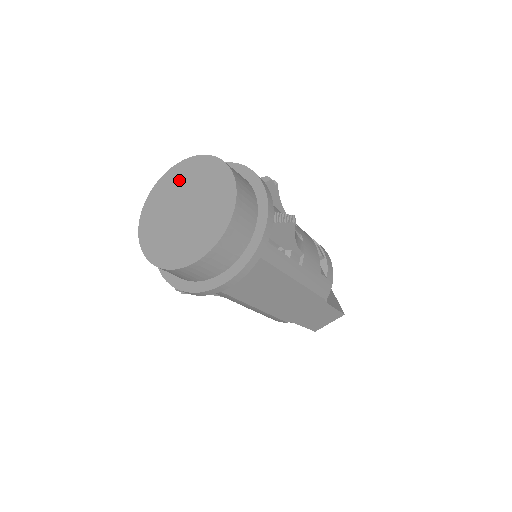
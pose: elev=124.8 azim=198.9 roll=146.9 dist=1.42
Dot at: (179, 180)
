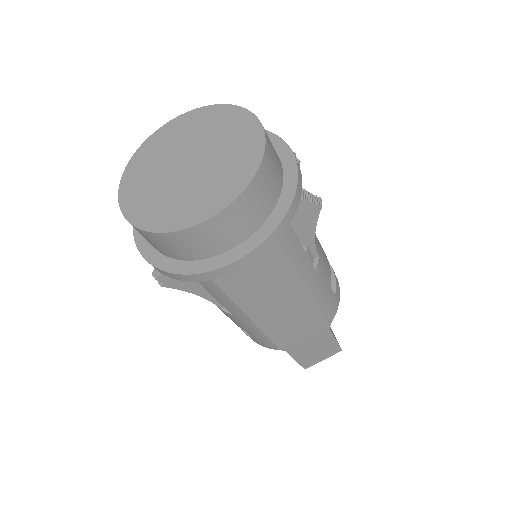
Dot at: (183, 131)
